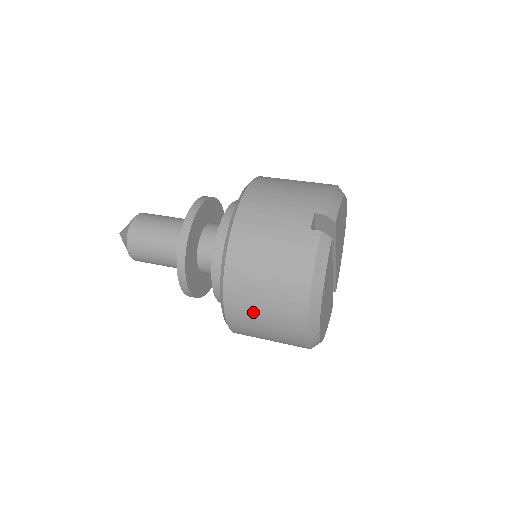
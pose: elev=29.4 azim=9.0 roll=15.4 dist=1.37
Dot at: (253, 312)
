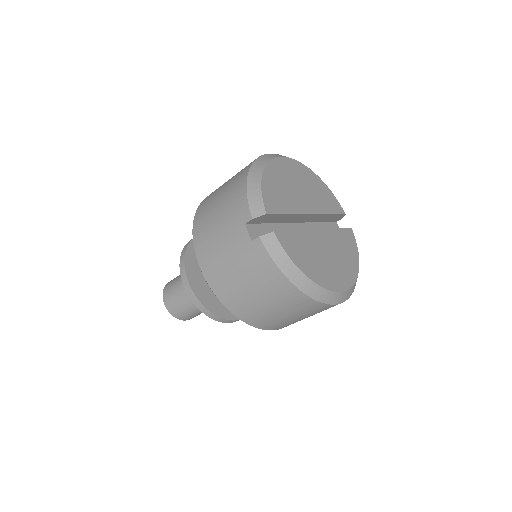
Dot at: (277, 319)
